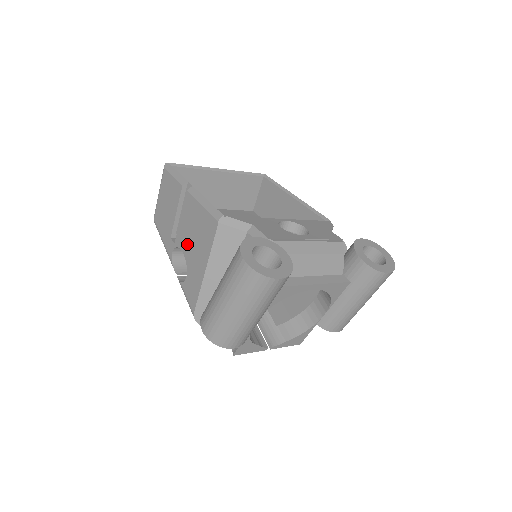
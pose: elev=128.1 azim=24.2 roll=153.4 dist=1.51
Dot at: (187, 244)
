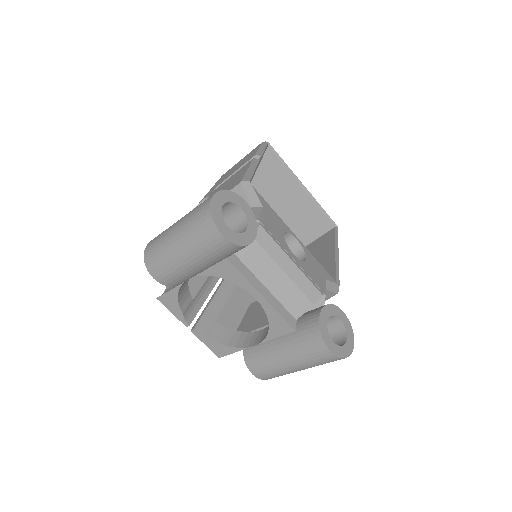
Dot at: occluded
